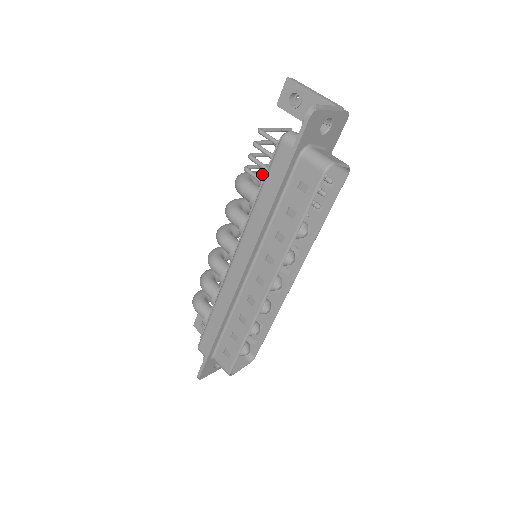
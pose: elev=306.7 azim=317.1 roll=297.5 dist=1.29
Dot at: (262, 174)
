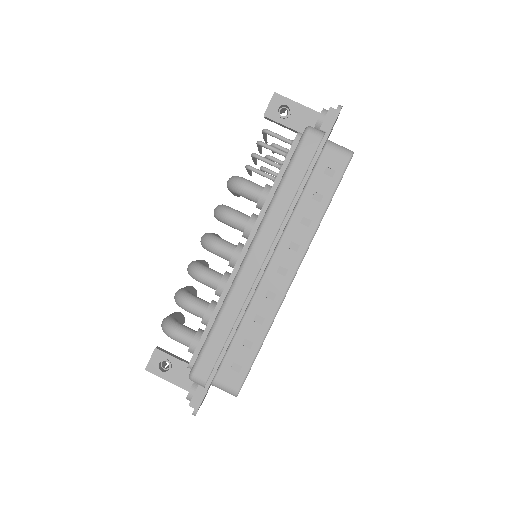
Dot at: occluded
